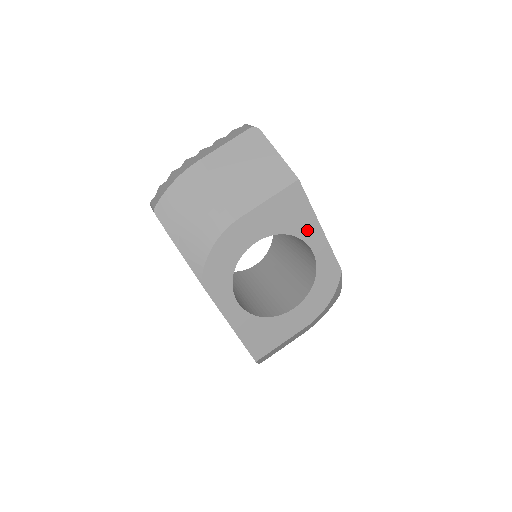
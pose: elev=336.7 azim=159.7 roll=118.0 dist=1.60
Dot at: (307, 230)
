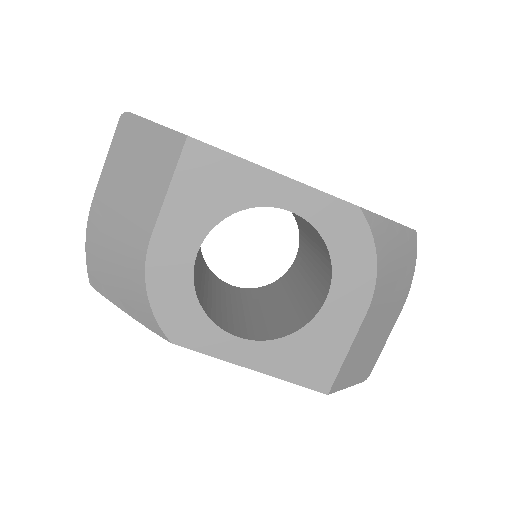
Dot at: (257, 190)
